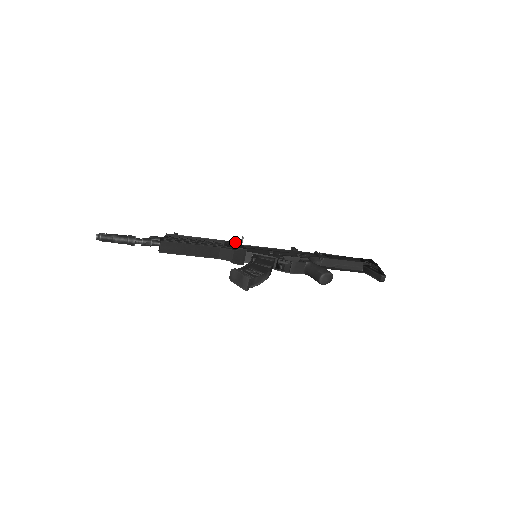
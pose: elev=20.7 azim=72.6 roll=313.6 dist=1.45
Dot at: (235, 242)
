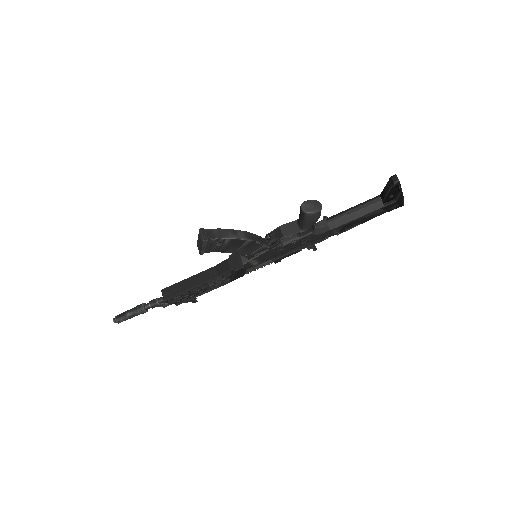
Dot at: occluded
